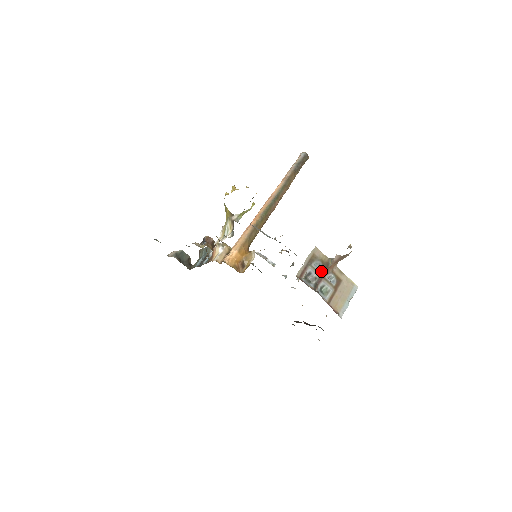
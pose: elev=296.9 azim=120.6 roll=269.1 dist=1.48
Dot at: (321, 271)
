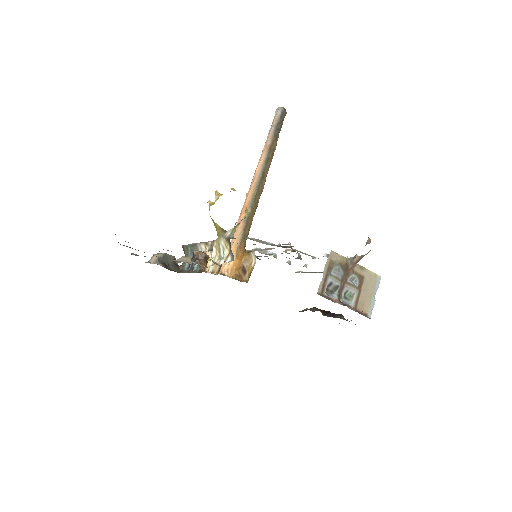
Dot at: (342, 276)
